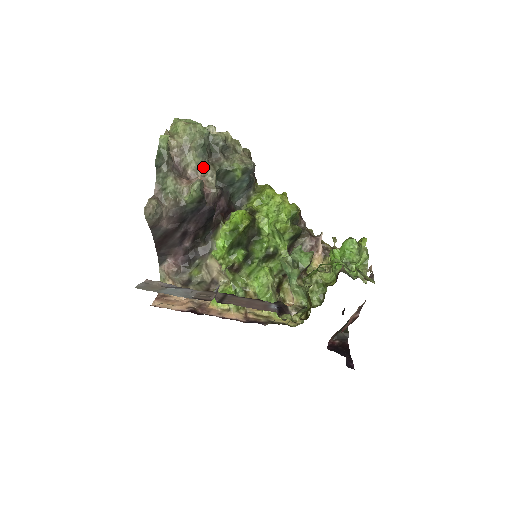
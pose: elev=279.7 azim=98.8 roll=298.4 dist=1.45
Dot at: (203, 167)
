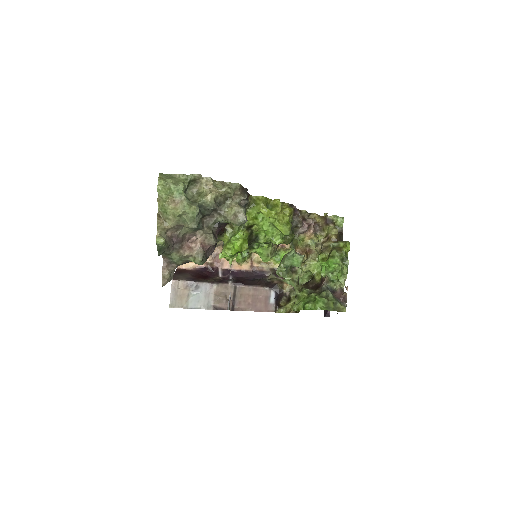
Dot at: occluded
